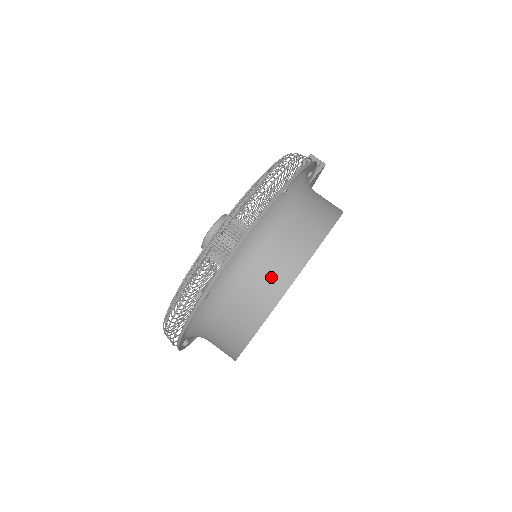
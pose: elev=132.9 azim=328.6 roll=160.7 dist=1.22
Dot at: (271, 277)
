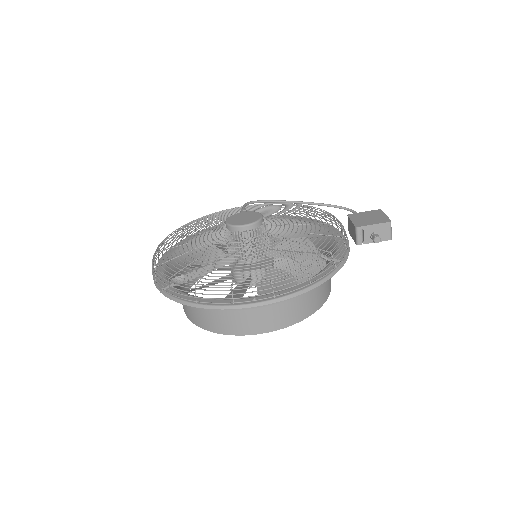
Dot at: (207, 319)
